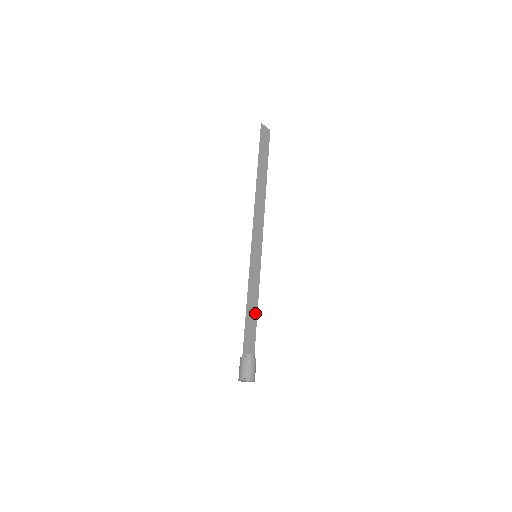
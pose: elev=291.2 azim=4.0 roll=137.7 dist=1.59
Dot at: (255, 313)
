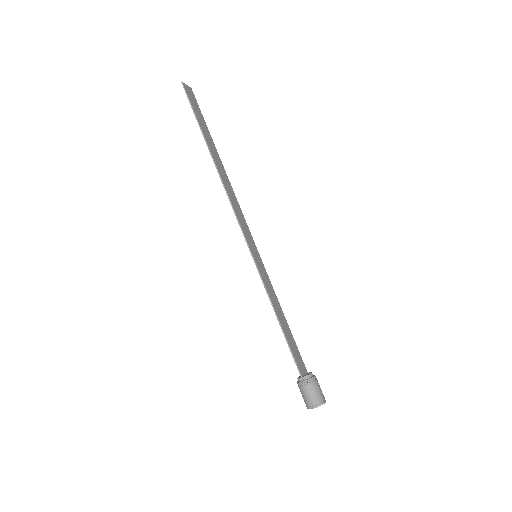
Dot at: (286, 324)
